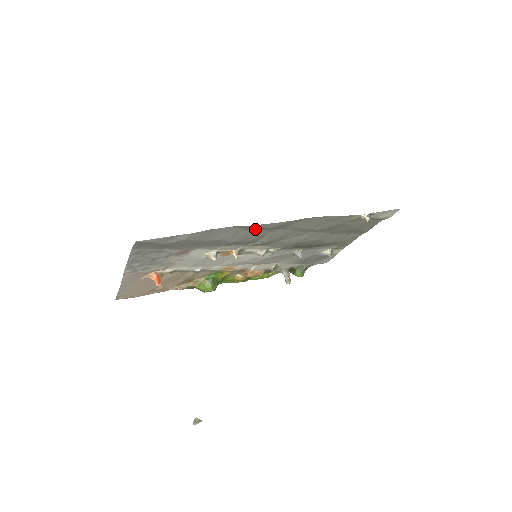
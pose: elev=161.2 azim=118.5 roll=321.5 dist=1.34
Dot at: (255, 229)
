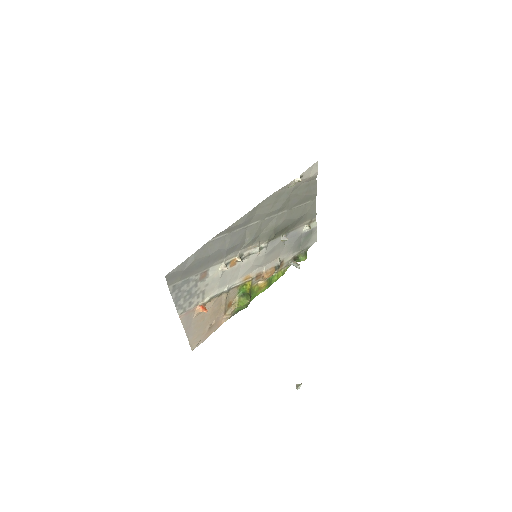
Dot at: (234, 230)
